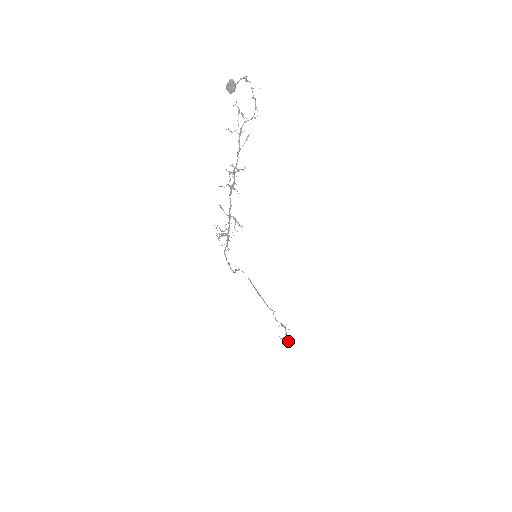
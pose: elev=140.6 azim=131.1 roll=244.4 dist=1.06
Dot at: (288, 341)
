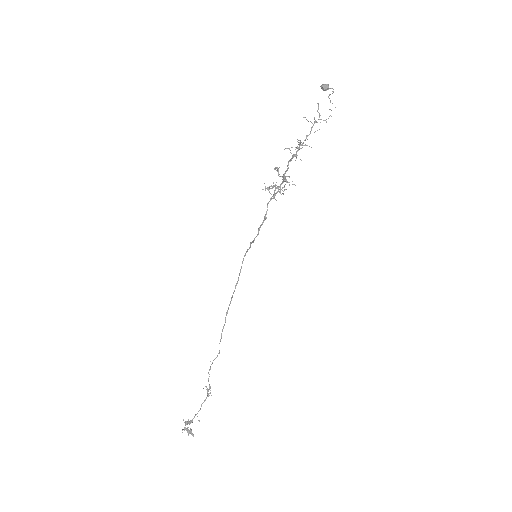
Dot at: occluded
